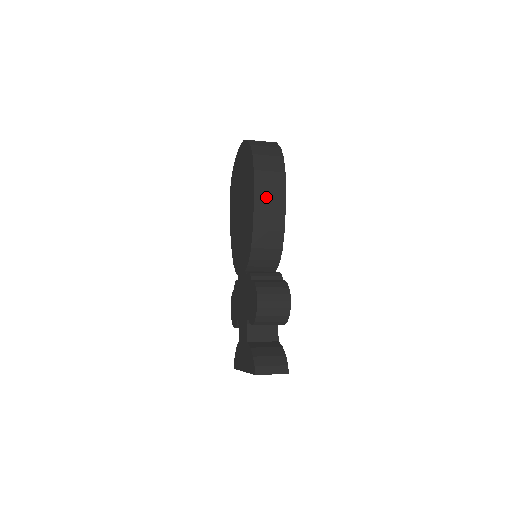
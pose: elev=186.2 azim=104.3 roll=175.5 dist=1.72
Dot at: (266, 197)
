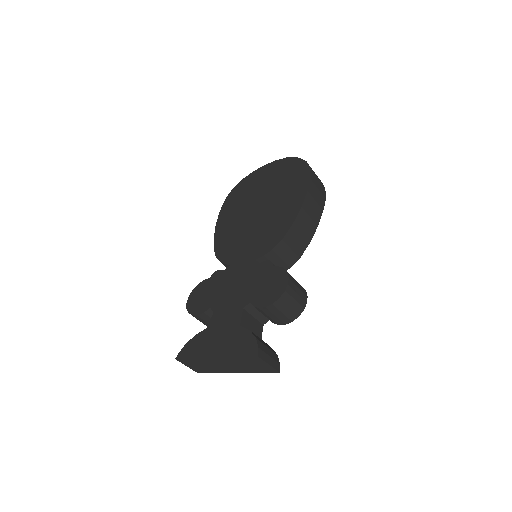
Dot at: (311, 206)
